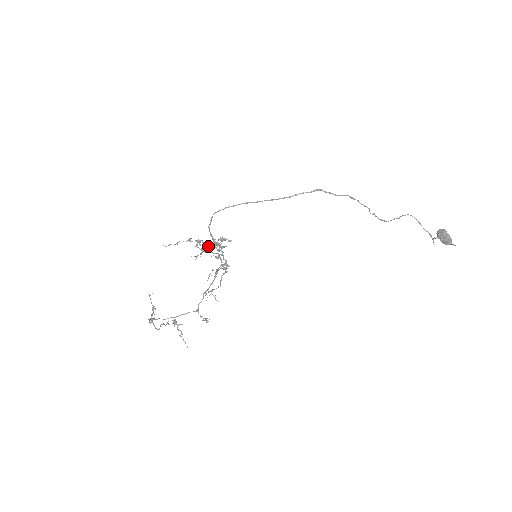
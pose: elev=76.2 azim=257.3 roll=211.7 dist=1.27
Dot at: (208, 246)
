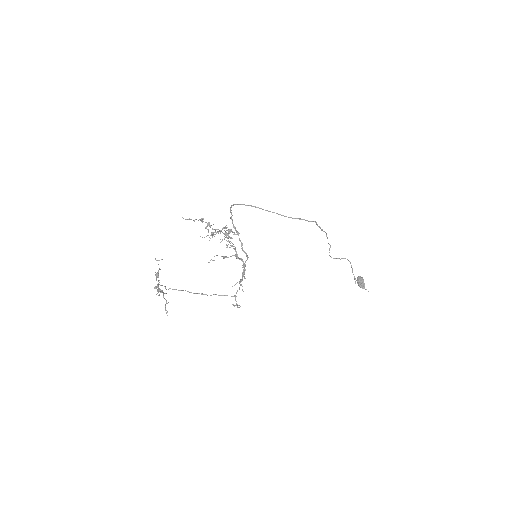
Dot at: (218, 232)
